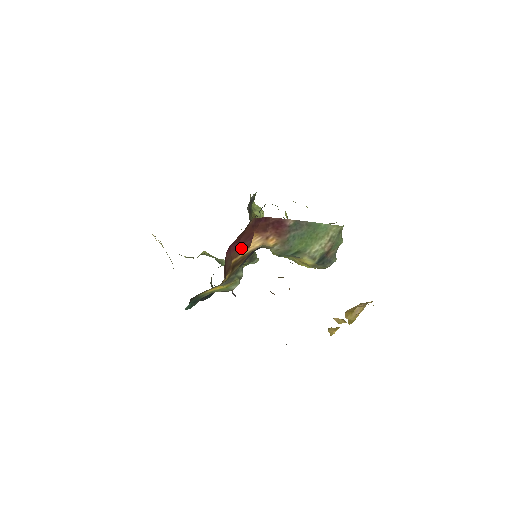
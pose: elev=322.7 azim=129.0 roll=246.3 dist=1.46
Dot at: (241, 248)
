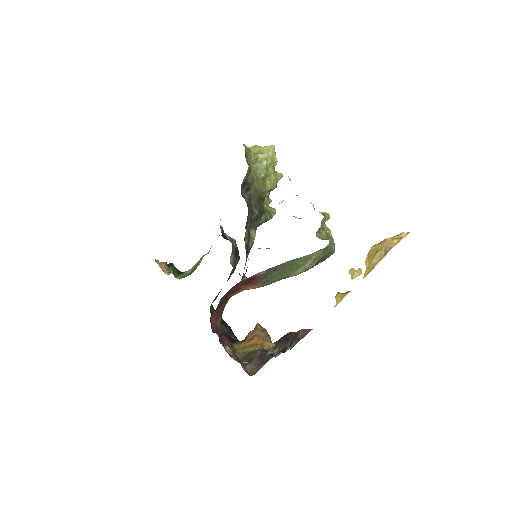
Dot at: occluded
